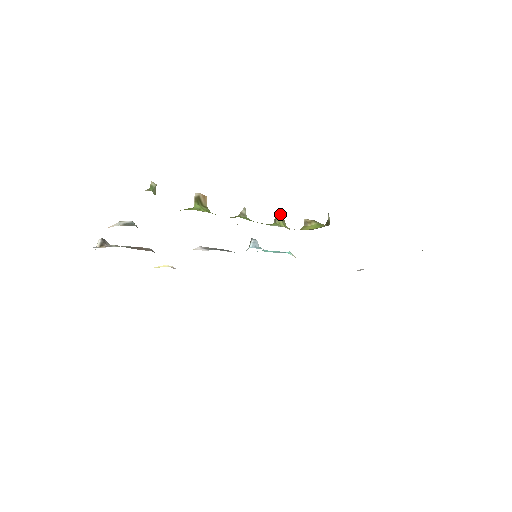
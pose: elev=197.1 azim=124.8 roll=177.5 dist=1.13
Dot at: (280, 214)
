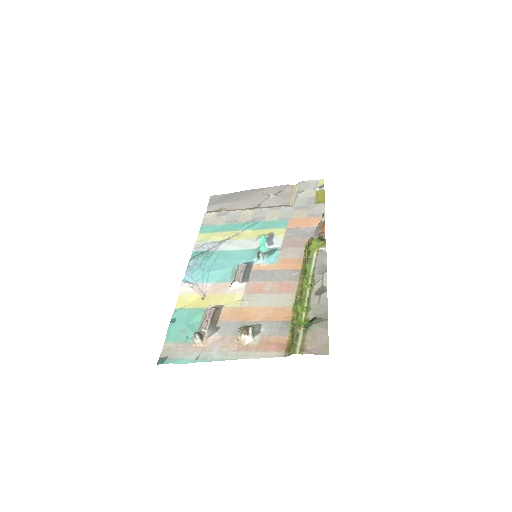
Dot at: occluded
